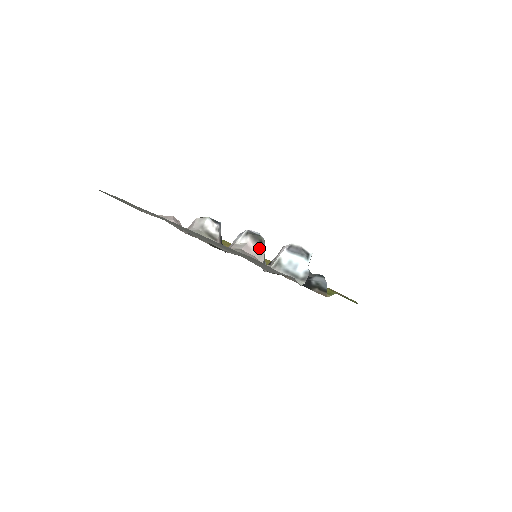
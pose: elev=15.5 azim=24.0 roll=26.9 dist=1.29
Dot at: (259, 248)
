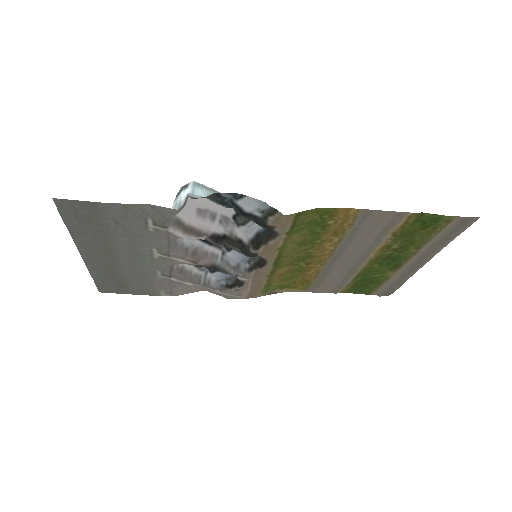
Dot at: occluded
